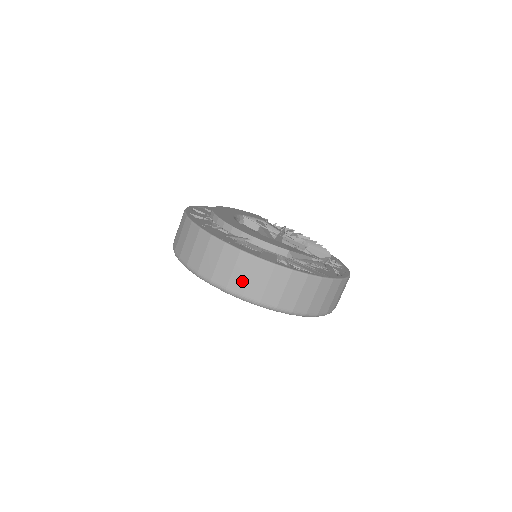
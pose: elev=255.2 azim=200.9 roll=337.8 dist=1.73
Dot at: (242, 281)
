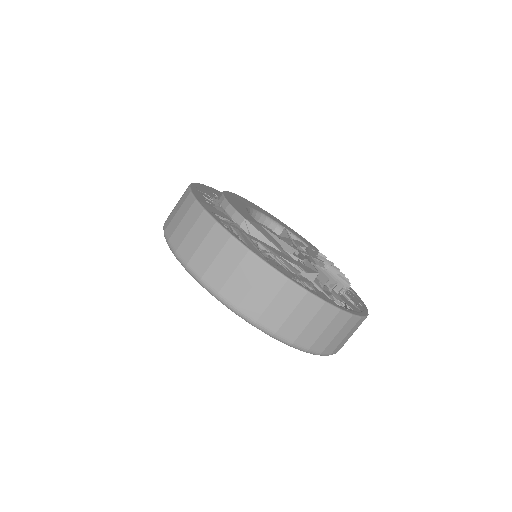
Dot at: (176, 224)
